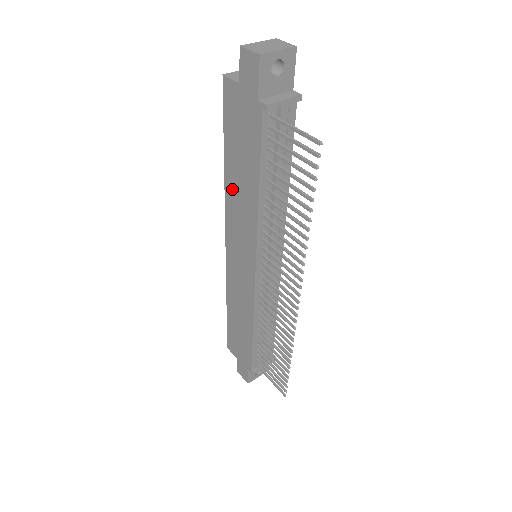
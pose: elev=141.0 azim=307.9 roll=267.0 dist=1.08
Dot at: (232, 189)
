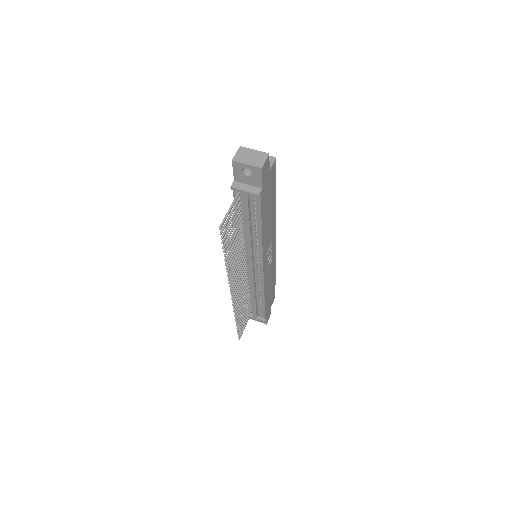
Dot at: occluded
